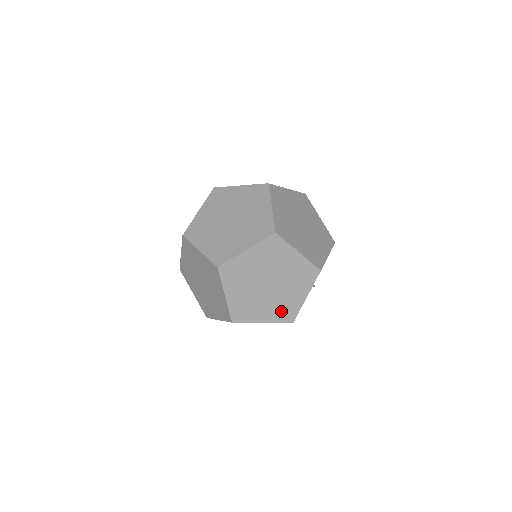
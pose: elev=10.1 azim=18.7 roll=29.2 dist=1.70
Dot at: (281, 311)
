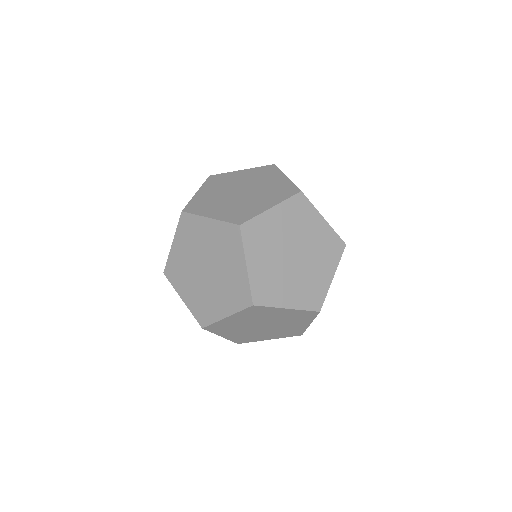
Dot at: occluded
